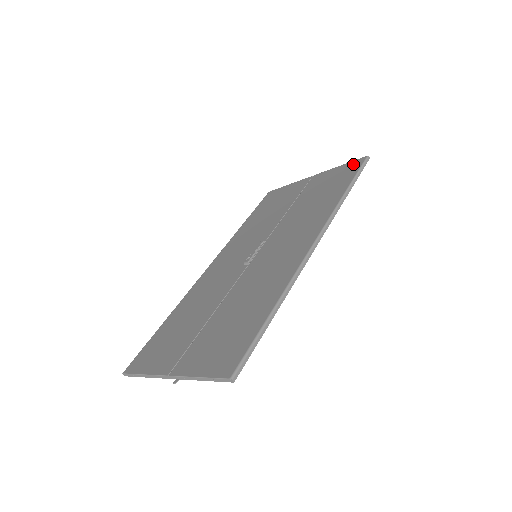
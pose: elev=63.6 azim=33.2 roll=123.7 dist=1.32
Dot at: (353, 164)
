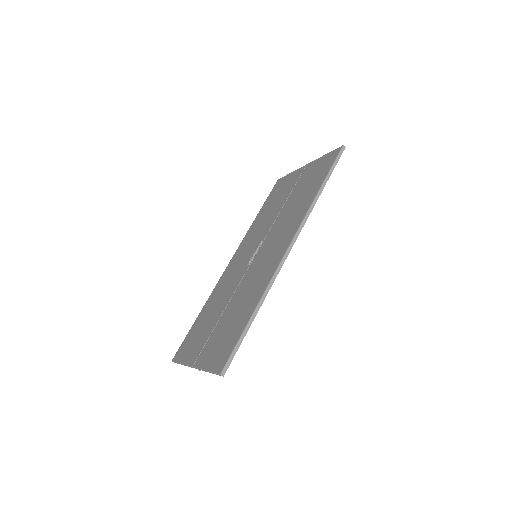
Dot at: (332, 155)
